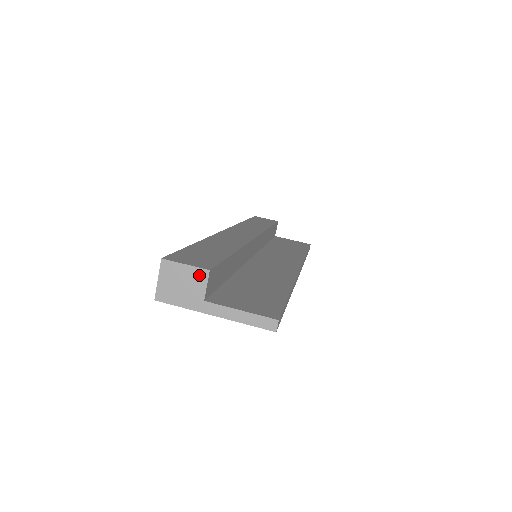
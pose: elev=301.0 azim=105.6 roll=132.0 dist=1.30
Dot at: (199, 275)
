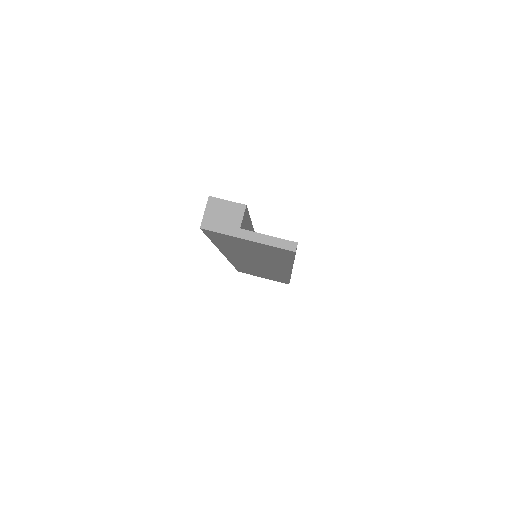
Dot at: (238, 208)
